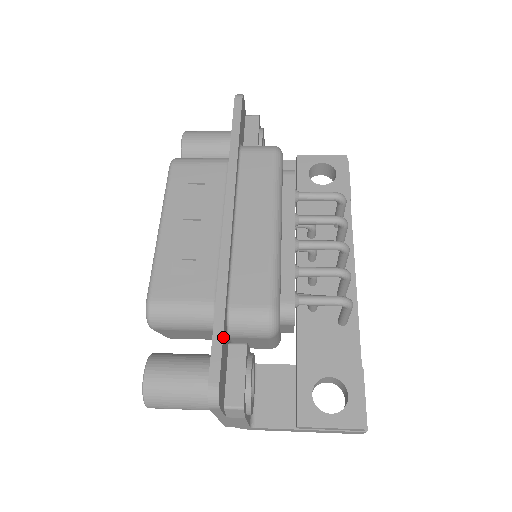
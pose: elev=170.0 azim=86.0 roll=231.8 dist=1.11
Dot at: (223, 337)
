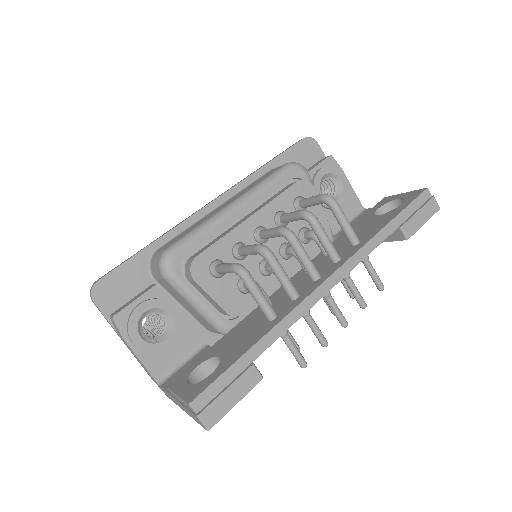
Dot at: (130, 260)
